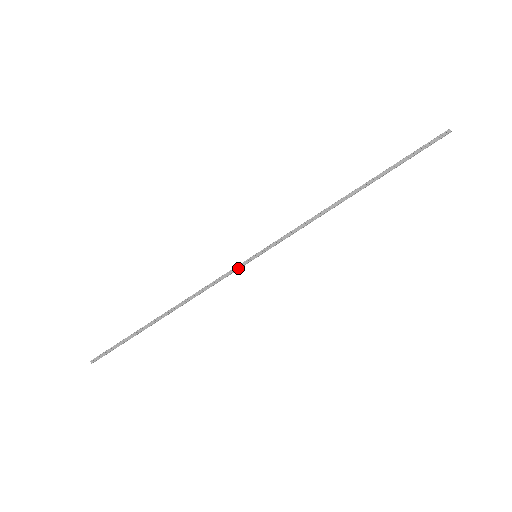
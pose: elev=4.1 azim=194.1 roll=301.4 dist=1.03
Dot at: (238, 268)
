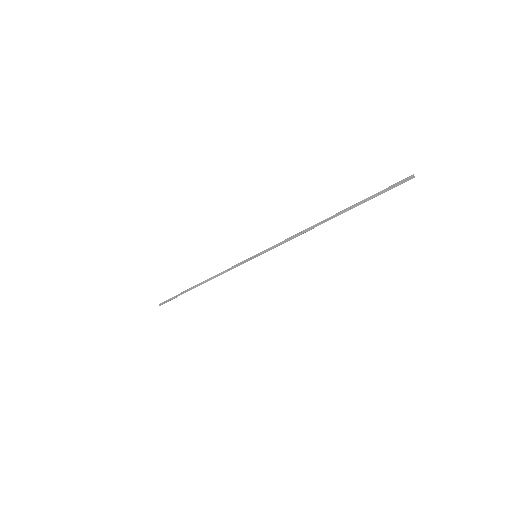
Dot at: occluded
